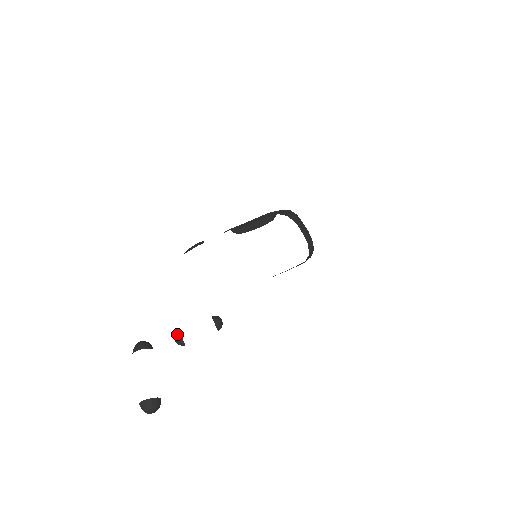
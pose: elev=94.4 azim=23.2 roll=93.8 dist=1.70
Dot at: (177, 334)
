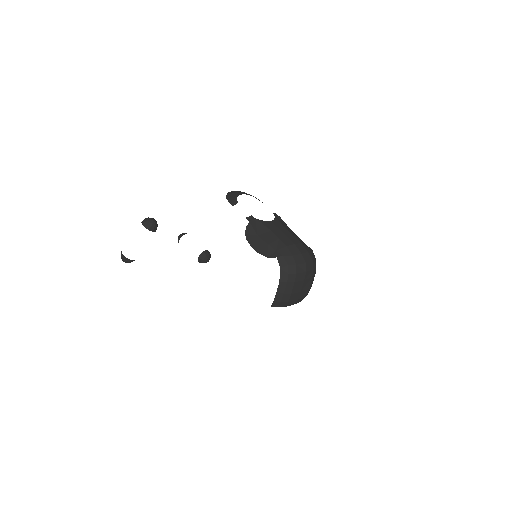
Dot at: (180, 236)
